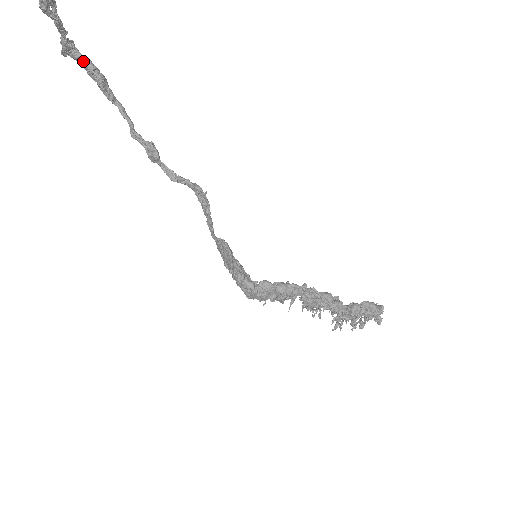
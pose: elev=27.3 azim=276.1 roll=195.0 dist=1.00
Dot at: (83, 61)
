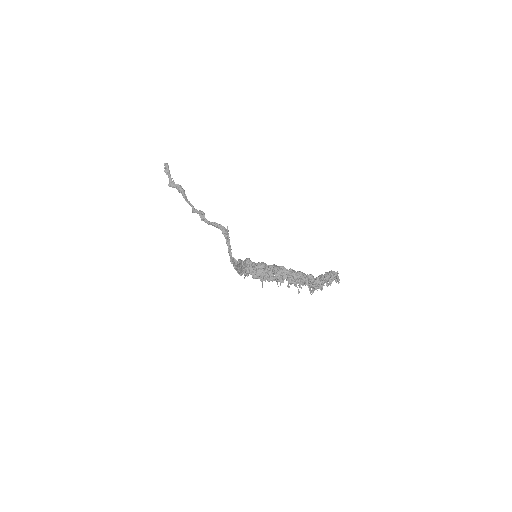
Dot at: (177, 185)
